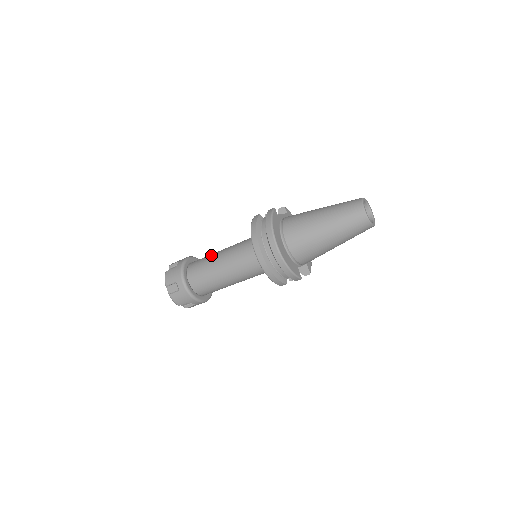
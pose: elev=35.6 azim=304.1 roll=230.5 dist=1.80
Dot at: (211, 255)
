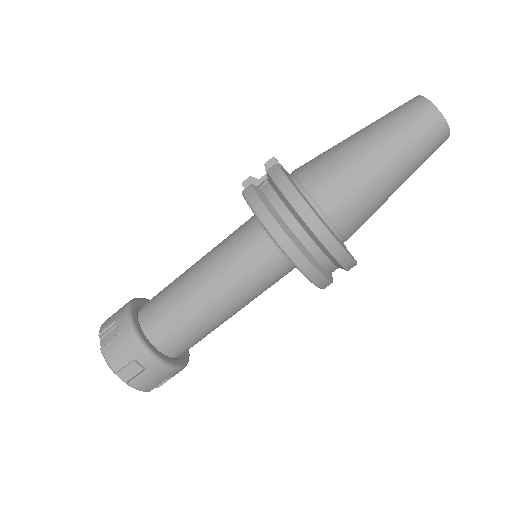
Dot at: (176, 286)
